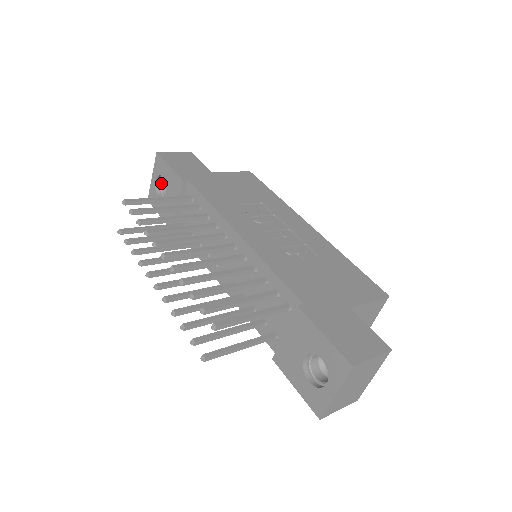
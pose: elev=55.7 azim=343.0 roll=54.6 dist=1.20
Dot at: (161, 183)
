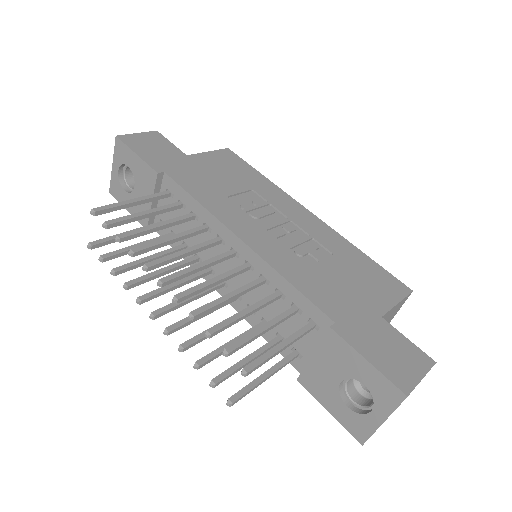
Dot at: (125, 172)
